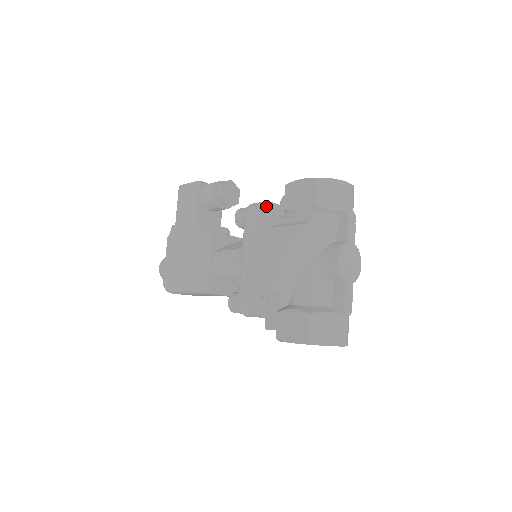
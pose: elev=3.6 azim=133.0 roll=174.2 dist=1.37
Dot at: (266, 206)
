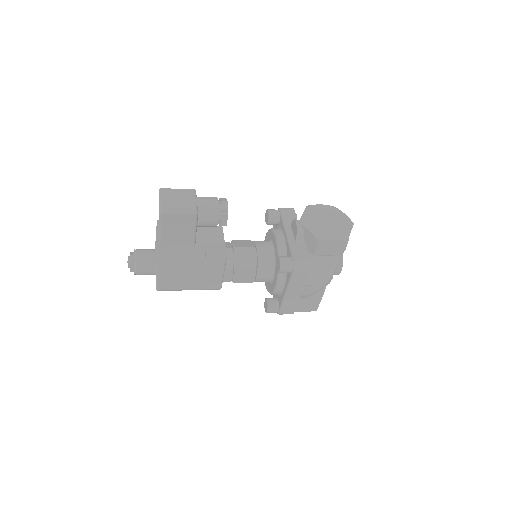
Dot at: (310, 264)
